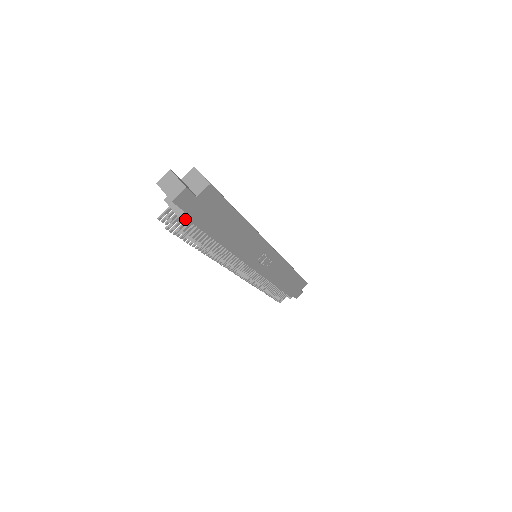
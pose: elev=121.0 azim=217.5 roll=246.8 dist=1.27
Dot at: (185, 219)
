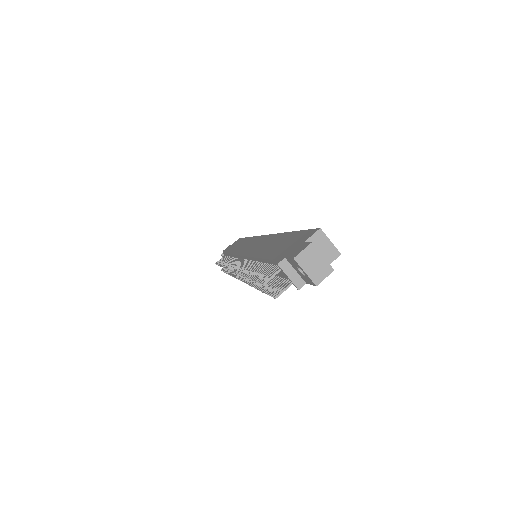
Dot at: (282, 277)
